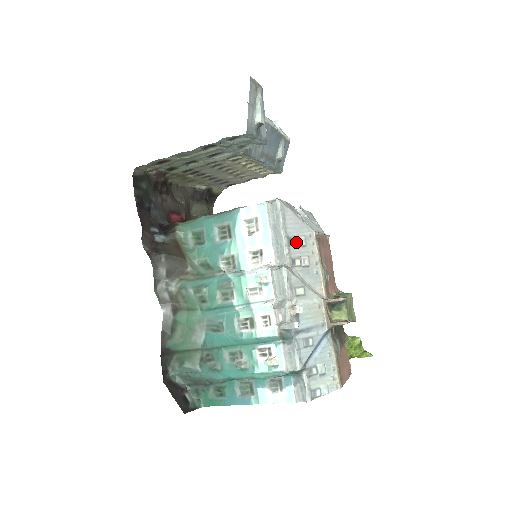
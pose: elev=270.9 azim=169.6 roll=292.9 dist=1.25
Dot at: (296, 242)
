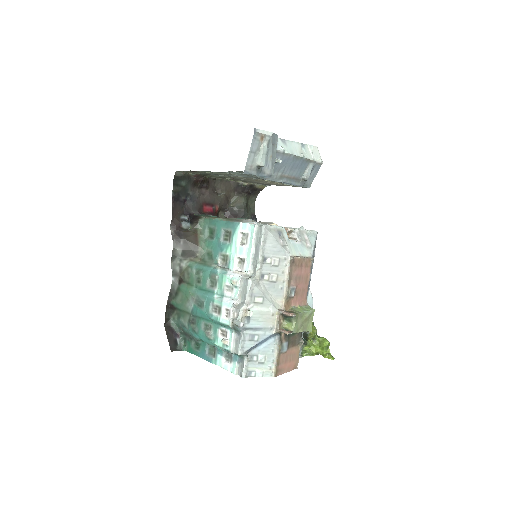
Dot at: (270, 262)
